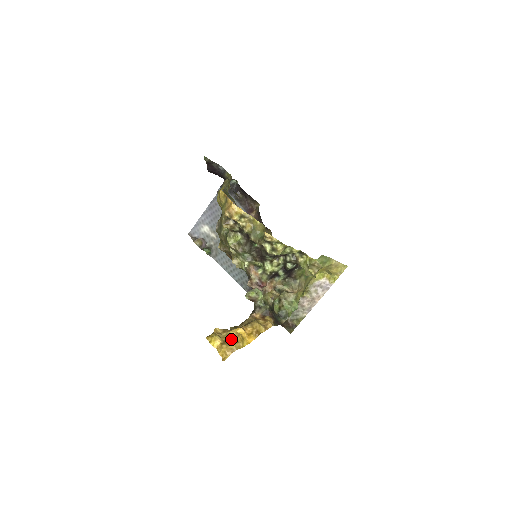
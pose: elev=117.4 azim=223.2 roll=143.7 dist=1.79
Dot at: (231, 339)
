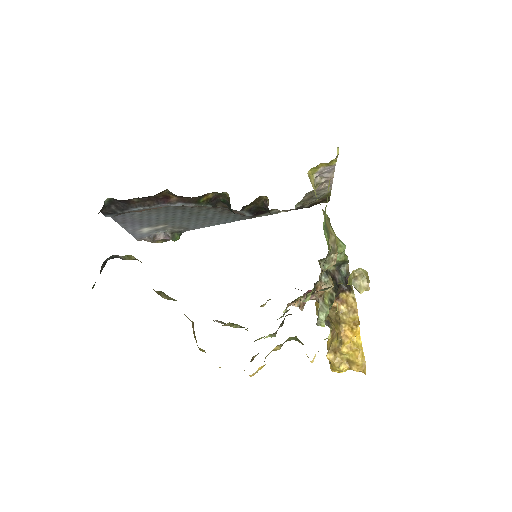
Dot at: (349, 355)
